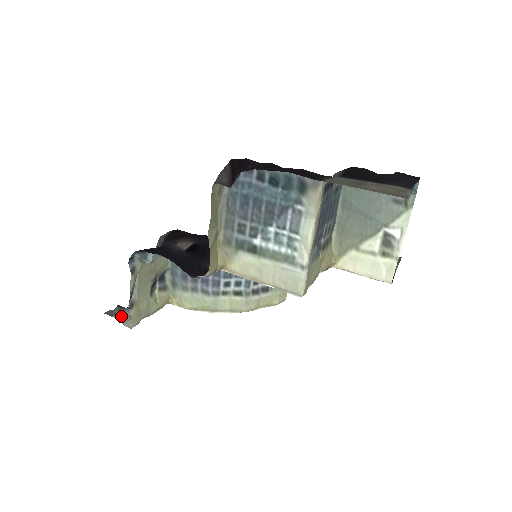
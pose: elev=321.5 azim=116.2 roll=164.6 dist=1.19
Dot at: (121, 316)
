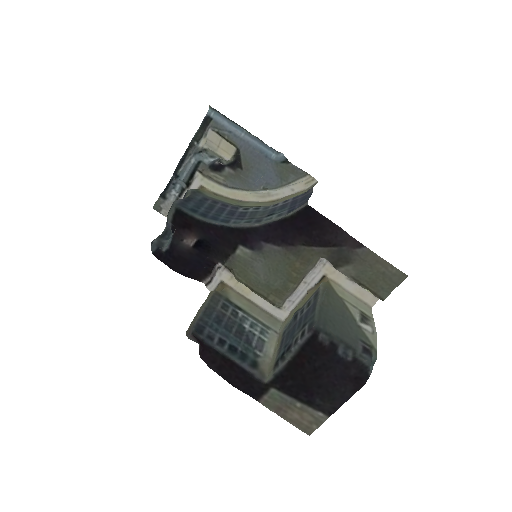
Dot at: (166, 212)
